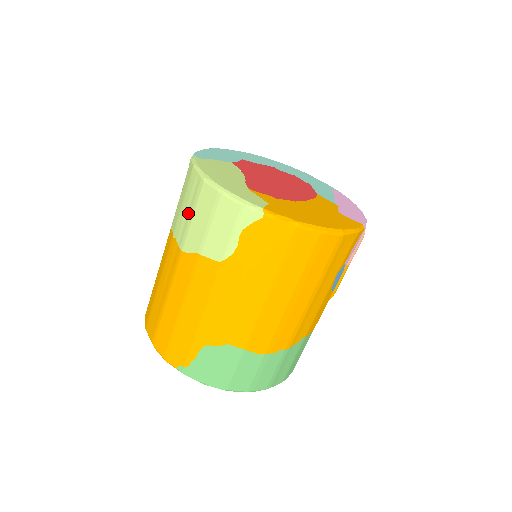
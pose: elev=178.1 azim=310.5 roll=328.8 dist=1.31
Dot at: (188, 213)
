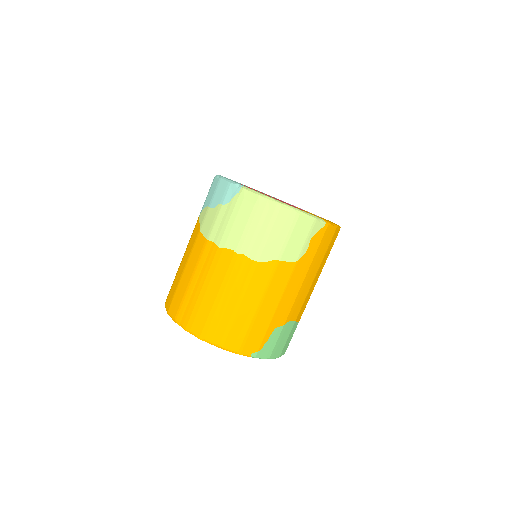
Dot at: (261, 232)
